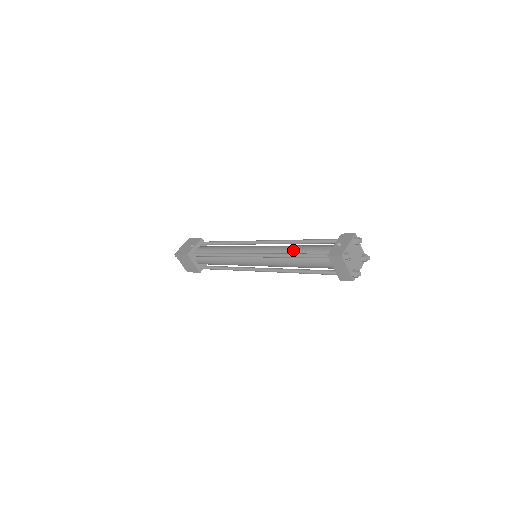
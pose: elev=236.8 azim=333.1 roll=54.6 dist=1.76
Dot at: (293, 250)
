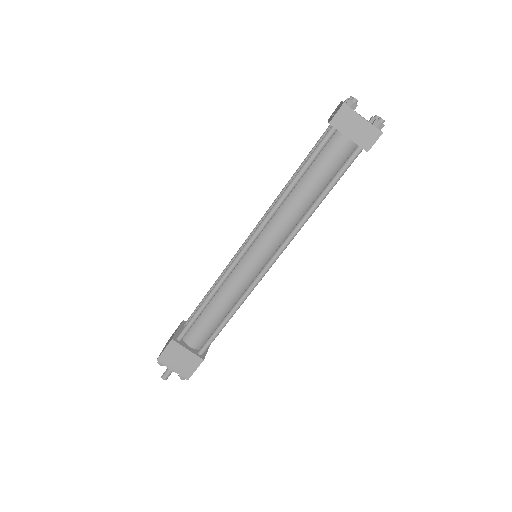
Dot at: occluded
